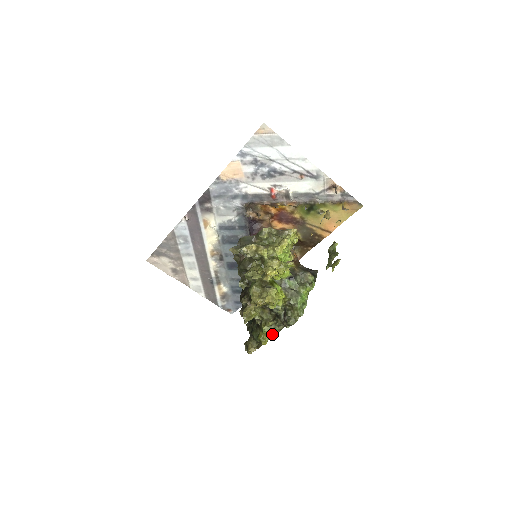
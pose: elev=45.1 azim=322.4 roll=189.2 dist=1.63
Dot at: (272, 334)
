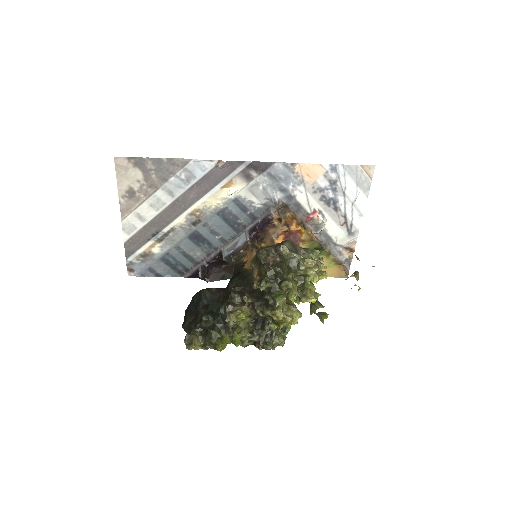
Dot at: (237, 345)
